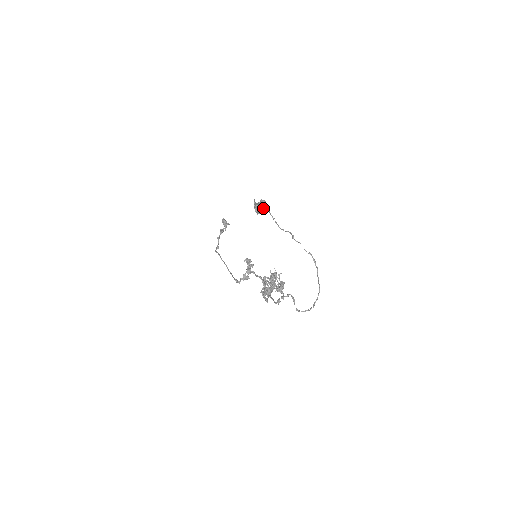
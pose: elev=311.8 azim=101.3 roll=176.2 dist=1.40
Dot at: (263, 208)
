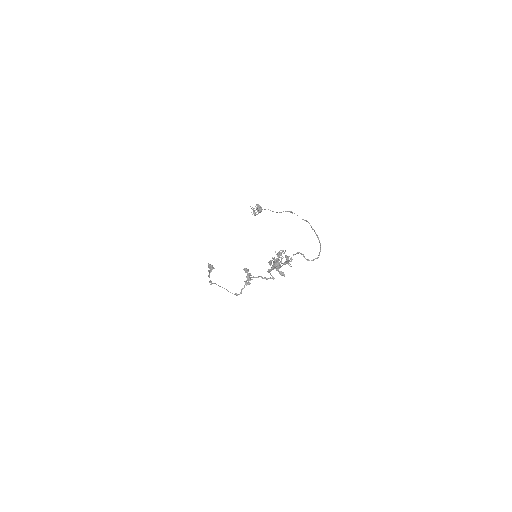
Dot at: (259, 209)
